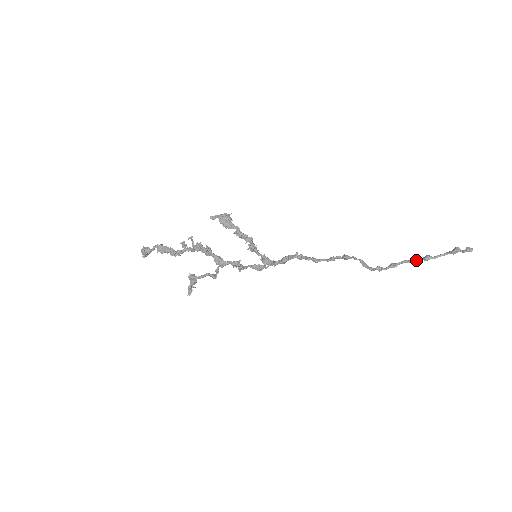
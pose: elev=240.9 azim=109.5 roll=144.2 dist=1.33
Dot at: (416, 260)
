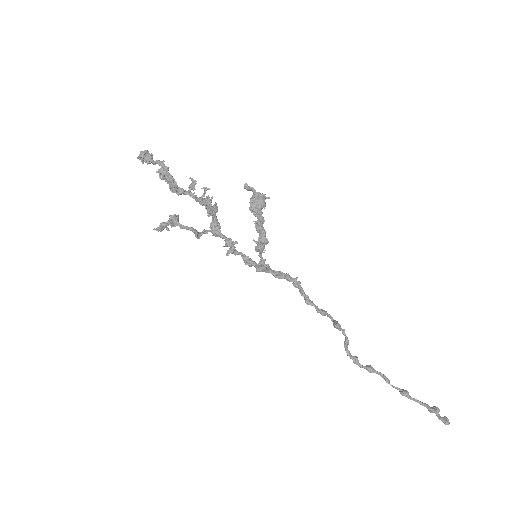
Dot at: occluded
